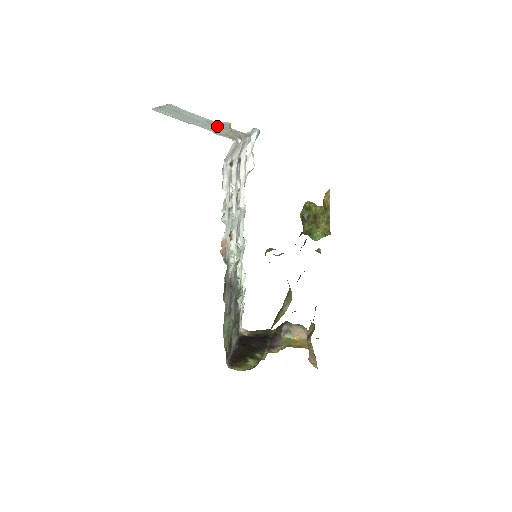
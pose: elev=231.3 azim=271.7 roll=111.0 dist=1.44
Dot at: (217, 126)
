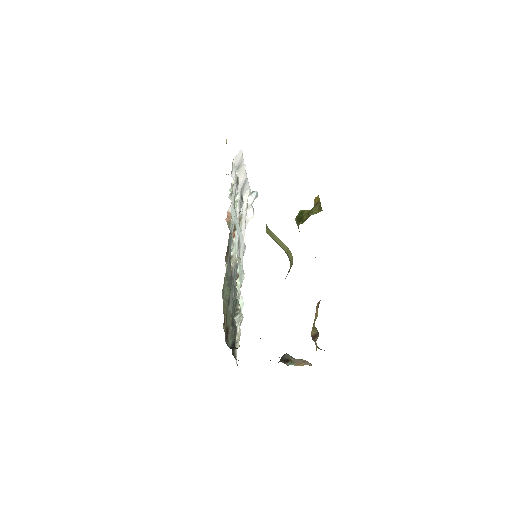
Dot at: (226, 174)
